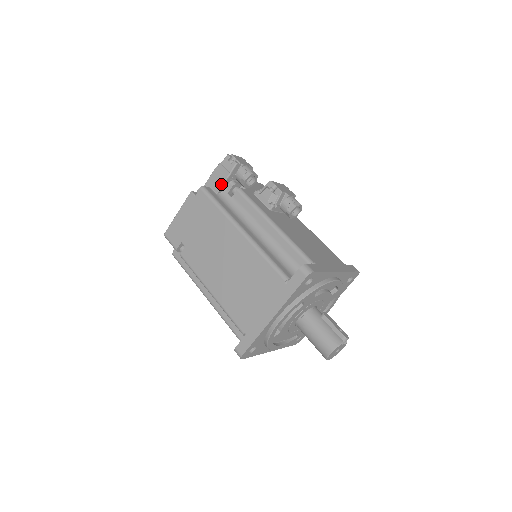
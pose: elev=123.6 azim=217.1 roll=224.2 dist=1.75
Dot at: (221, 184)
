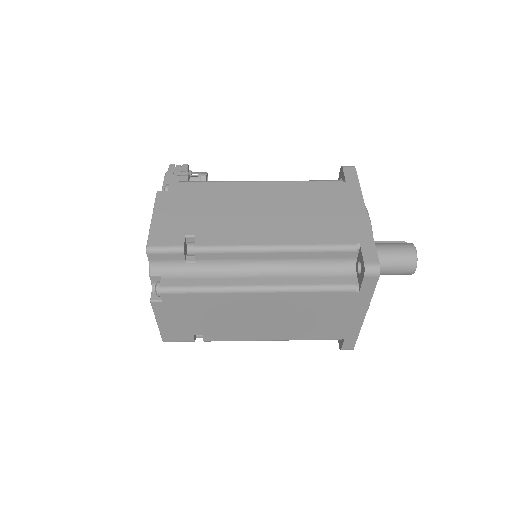
Dot at: occluded
